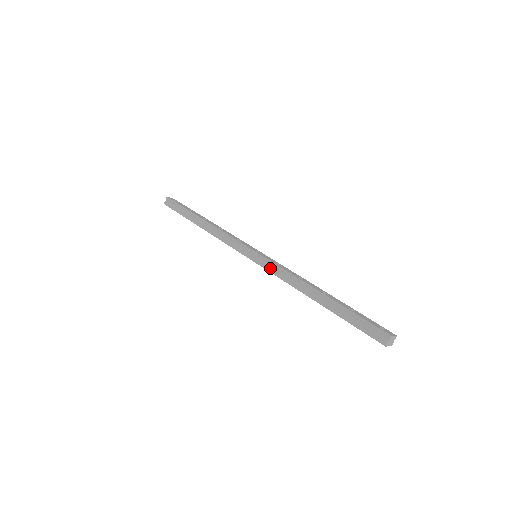
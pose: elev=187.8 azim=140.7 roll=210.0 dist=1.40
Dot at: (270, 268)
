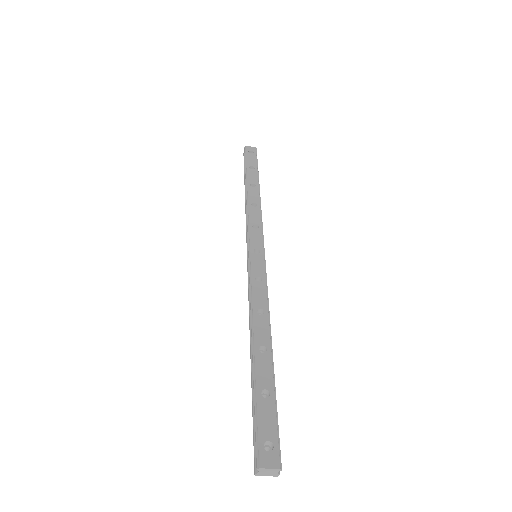
Dot at: (249, 281)
